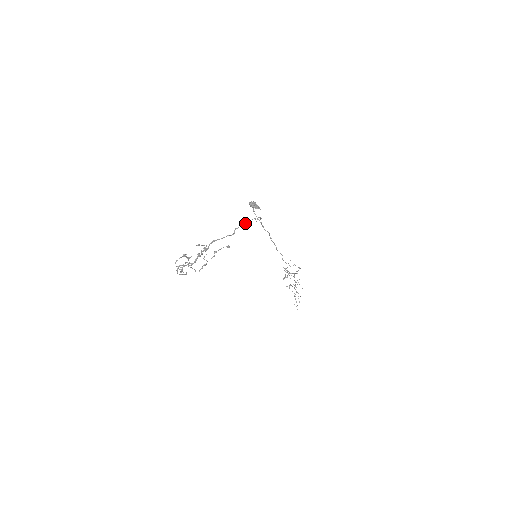
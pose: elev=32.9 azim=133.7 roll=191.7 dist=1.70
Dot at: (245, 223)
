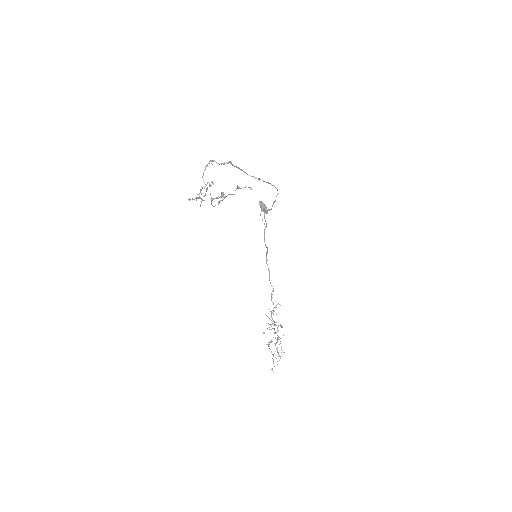
Dot at: (267, 182)
